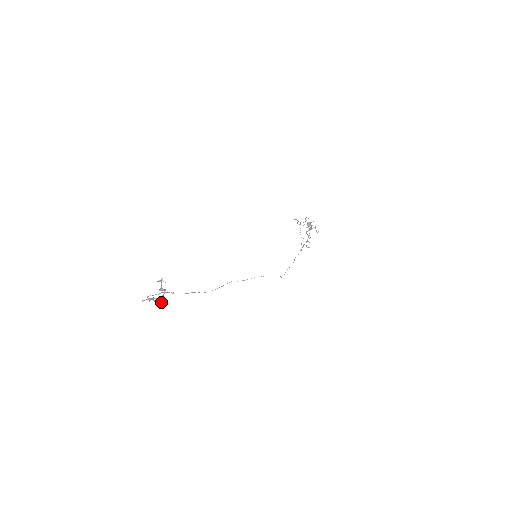
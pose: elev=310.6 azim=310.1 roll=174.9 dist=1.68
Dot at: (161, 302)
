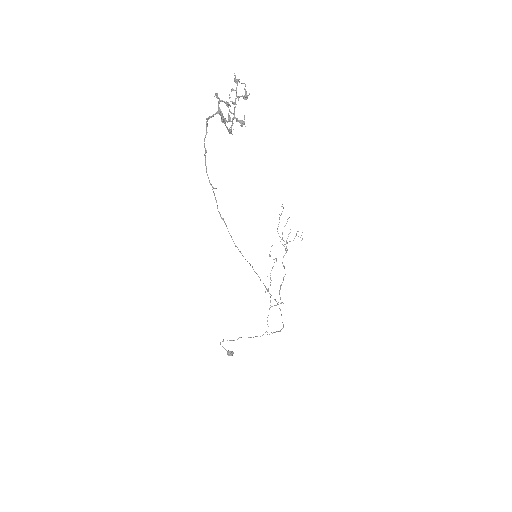
Dot at: occluded
